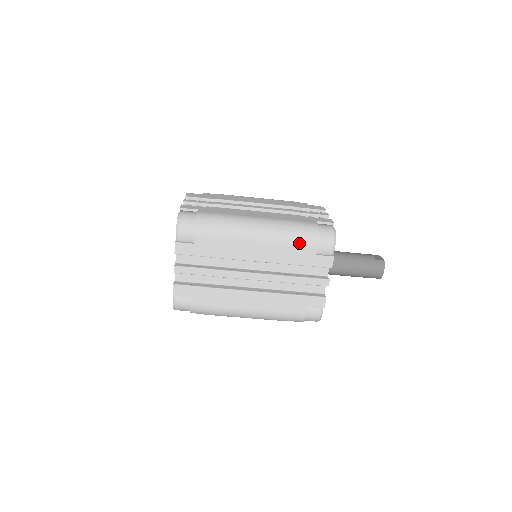
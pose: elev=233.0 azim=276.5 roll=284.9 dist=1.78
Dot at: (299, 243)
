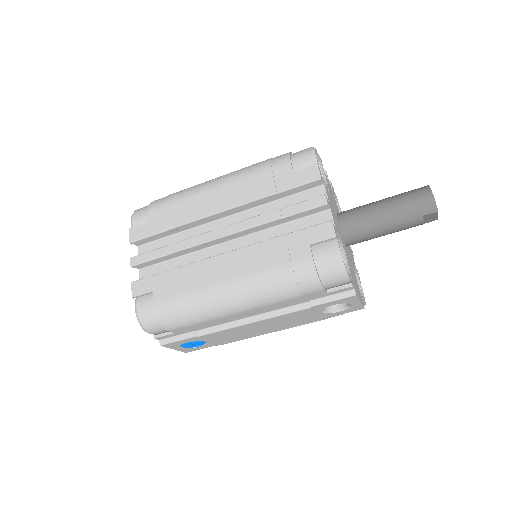
Dot at: (266, 168)
